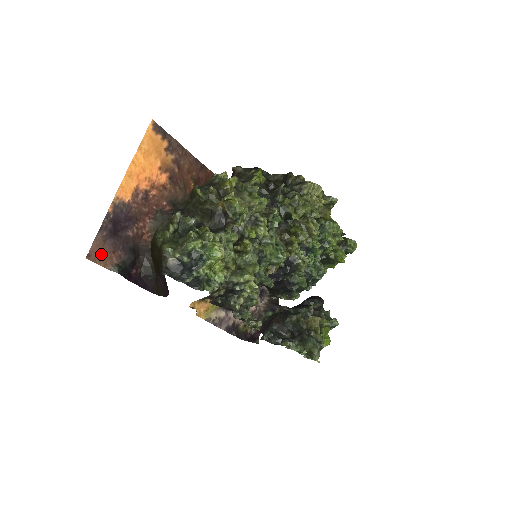
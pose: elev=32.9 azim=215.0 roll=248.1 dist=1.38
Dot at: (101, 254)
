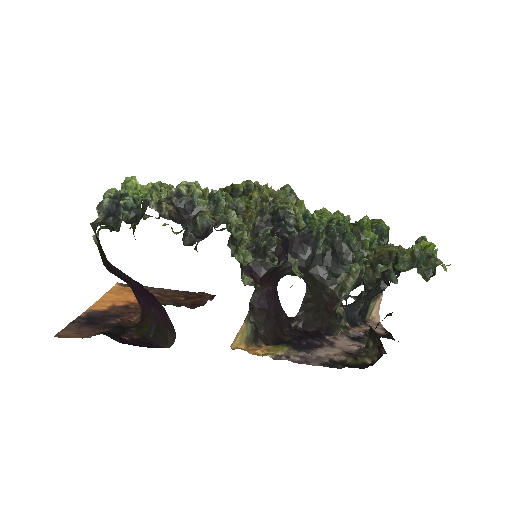
Dot at: (76, 334)
